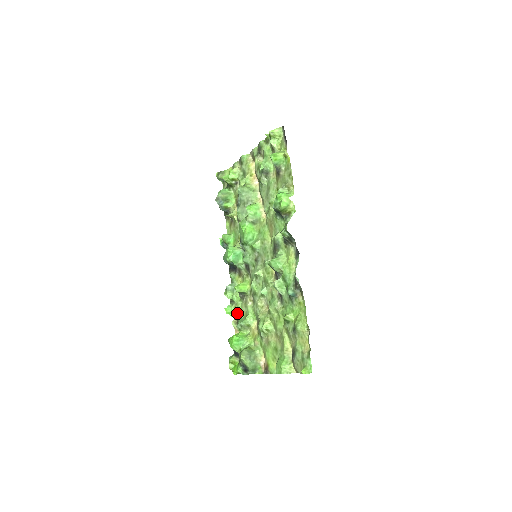
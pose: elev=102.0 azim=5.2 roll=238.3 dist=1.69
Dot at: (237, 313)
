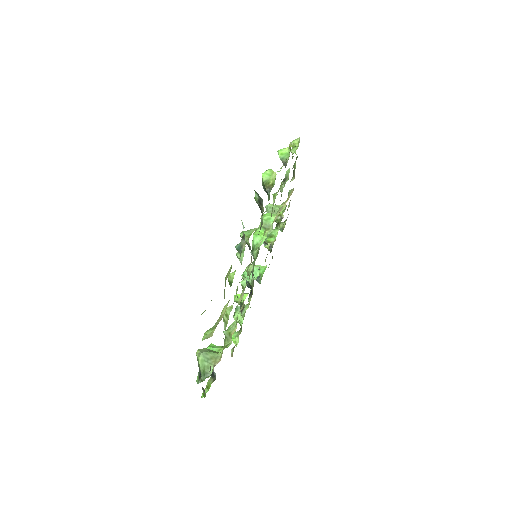
Dot at: occluded
